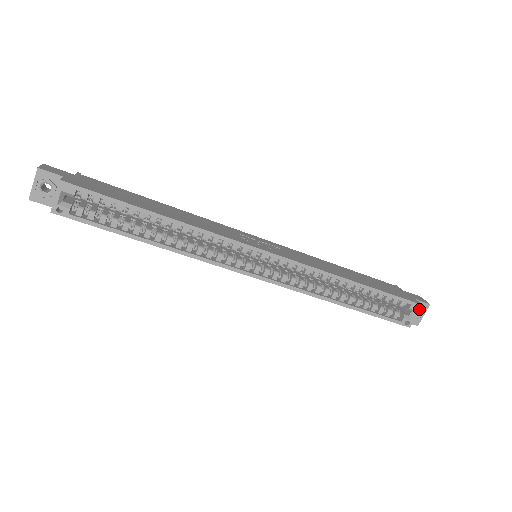
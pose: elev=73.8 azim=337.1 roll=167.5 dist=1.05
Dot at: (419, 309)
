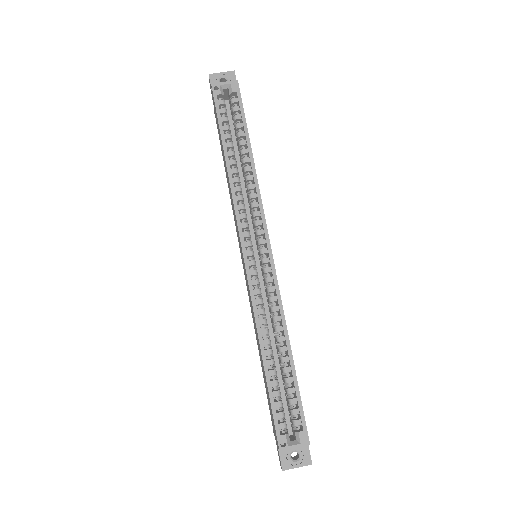
Dot at: (304, 445)
